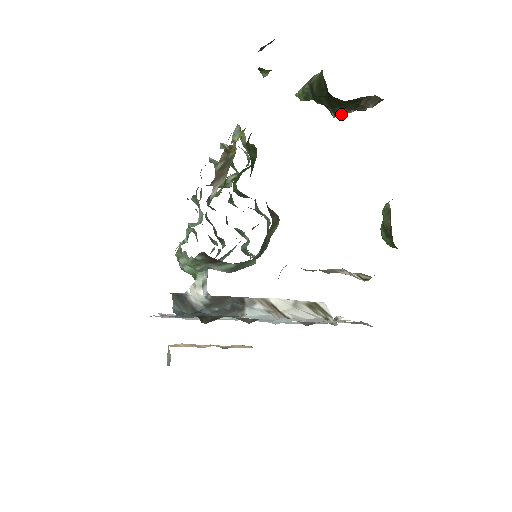
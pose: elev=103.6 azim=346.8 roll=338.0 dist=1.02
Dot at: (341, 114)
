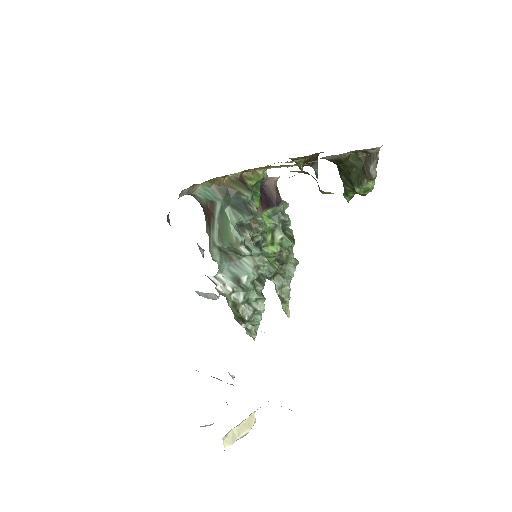
Dot at: (359, 186)
